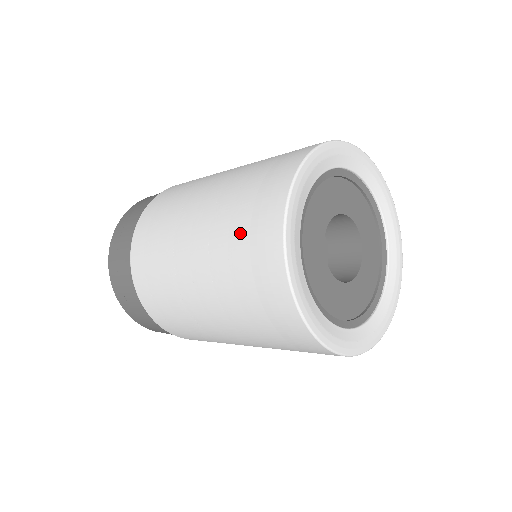
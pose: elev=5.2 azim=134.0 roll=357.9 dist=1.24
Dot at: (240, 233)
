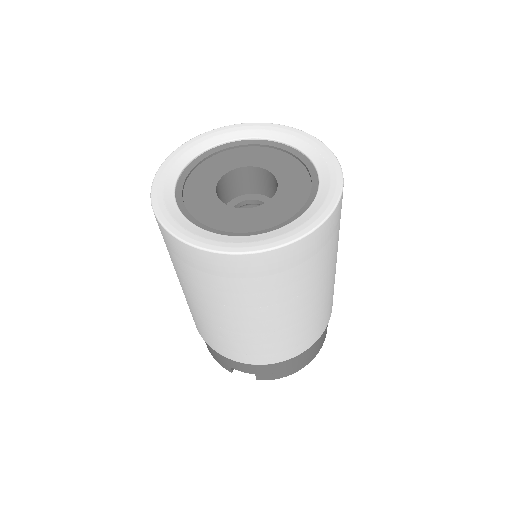
Dot at: occluded
